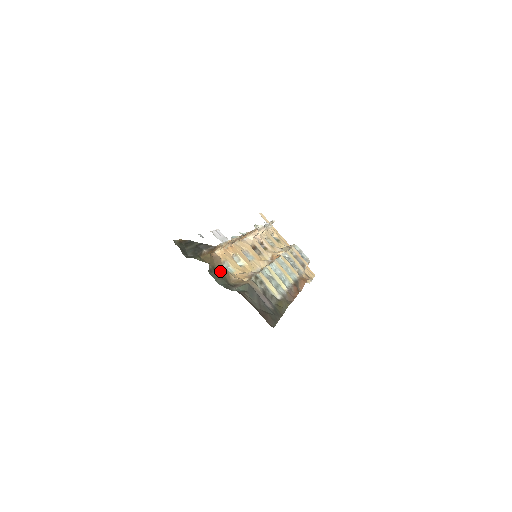
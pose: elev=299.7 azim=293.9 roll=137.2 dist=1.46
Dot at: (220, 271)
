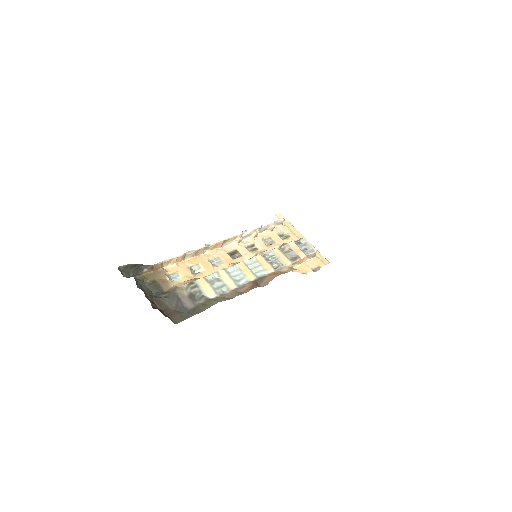
Dot at: (158, 283)
